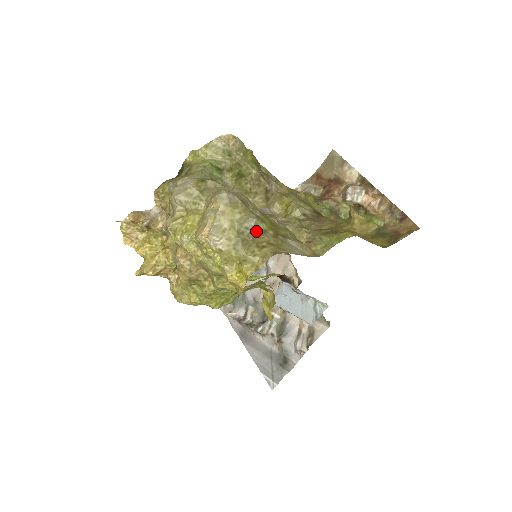
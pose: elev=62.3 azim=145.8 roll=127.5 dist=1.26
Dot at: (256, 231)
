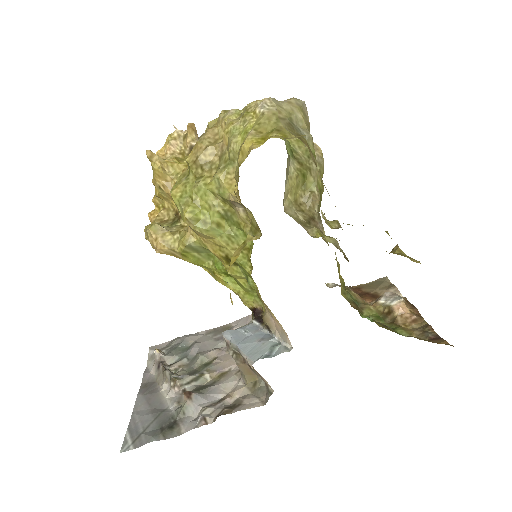
Dot at: (305, 139)
